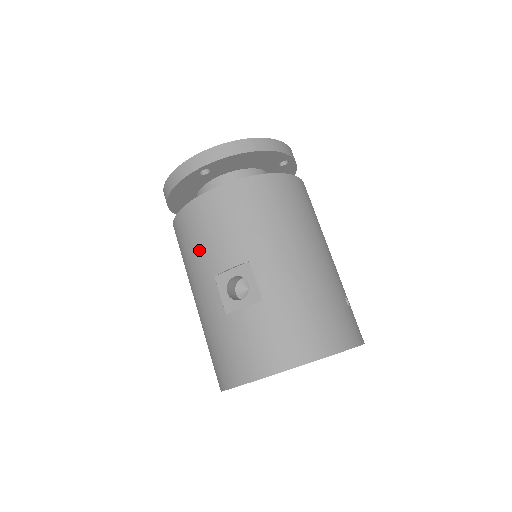
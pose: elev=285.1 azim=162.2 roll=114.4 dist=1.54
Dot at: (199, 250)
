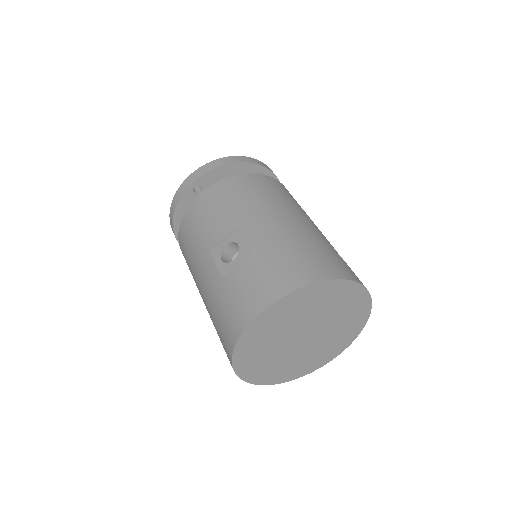
Dot at: (196, 241)
